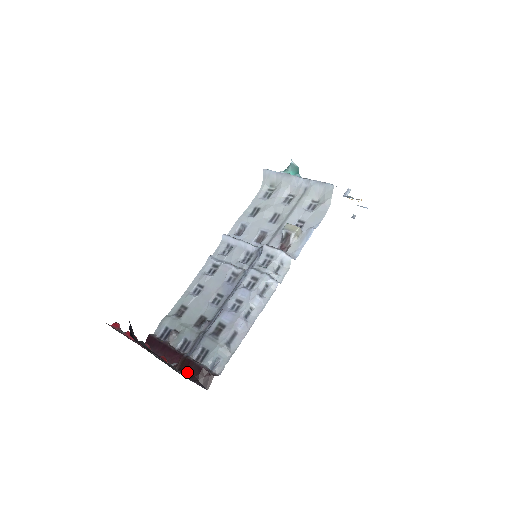
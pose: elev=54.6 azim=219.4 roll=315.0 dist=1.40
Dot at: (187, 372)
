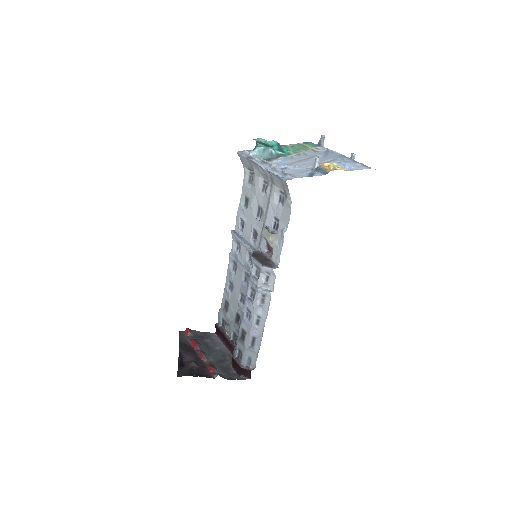
Dot at: (235, 367)
